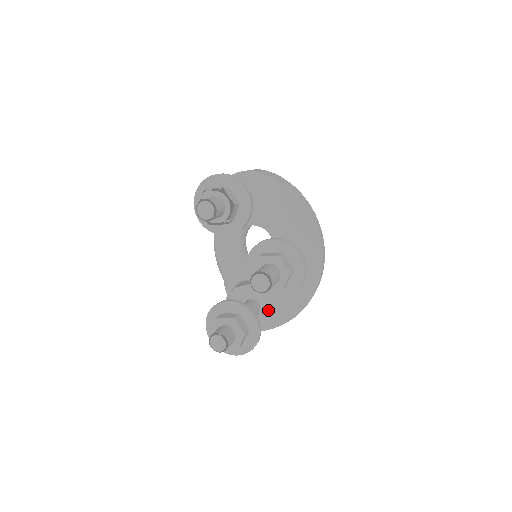
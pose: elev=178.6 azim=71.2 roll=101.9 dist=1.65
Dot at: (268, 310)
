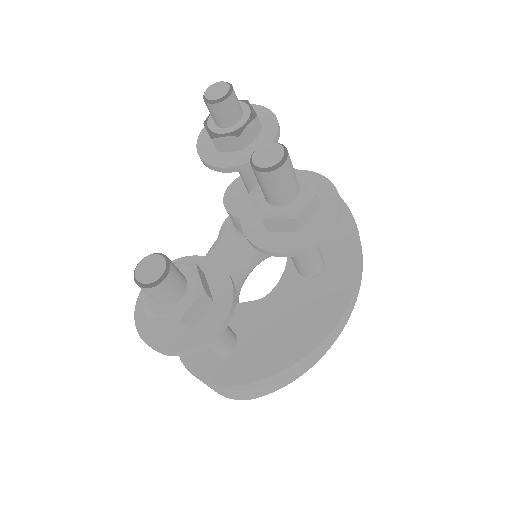
Dot at: (248, 349)
